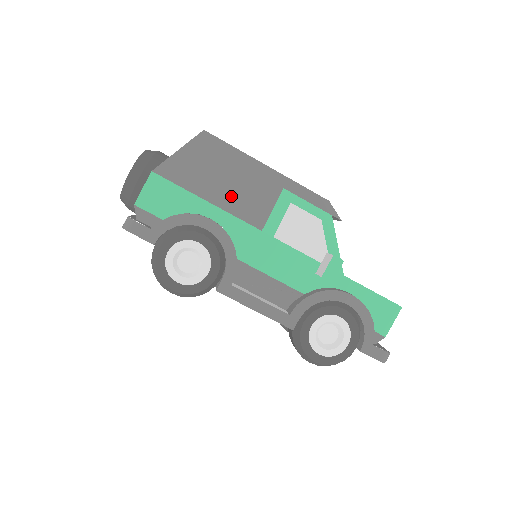
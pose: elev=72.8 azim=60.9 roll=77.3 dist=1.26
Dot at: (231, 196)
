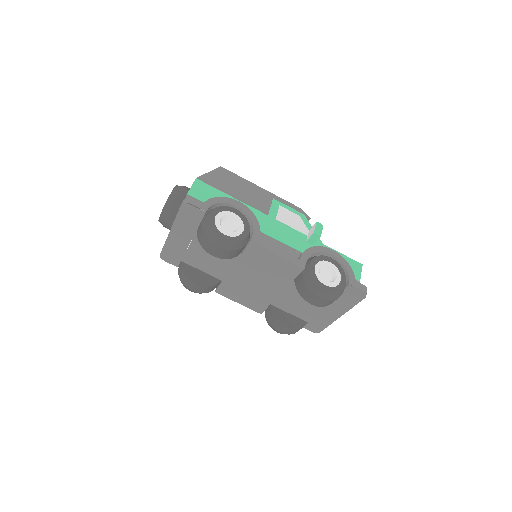
Dot at: (245, 197)
